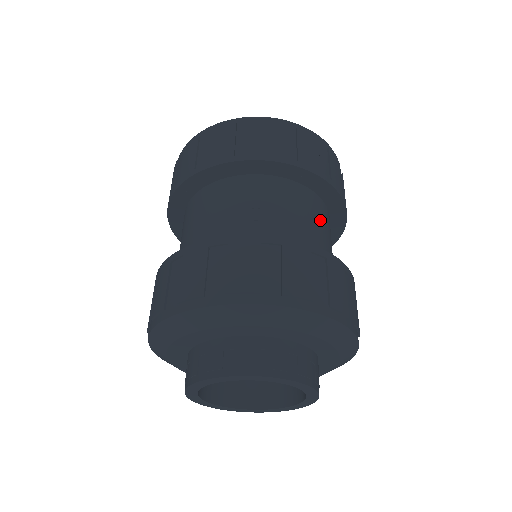
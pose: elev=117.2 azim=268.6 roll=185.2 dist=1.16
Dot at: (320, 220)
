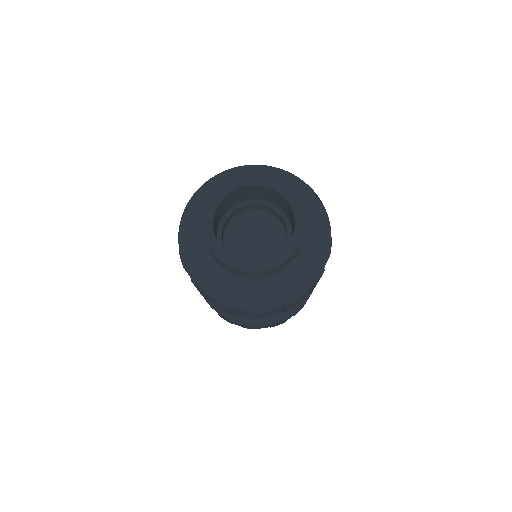
Dot at: occluded
